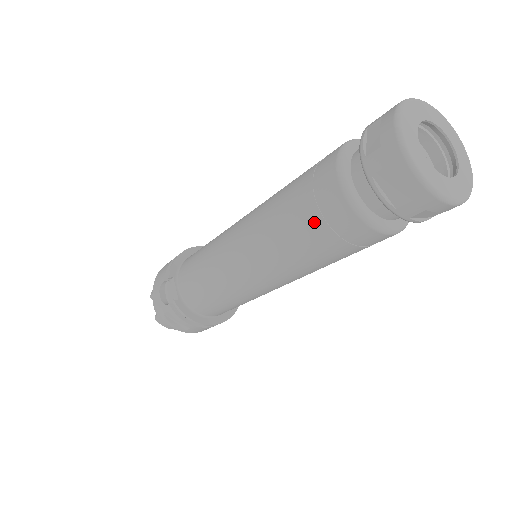
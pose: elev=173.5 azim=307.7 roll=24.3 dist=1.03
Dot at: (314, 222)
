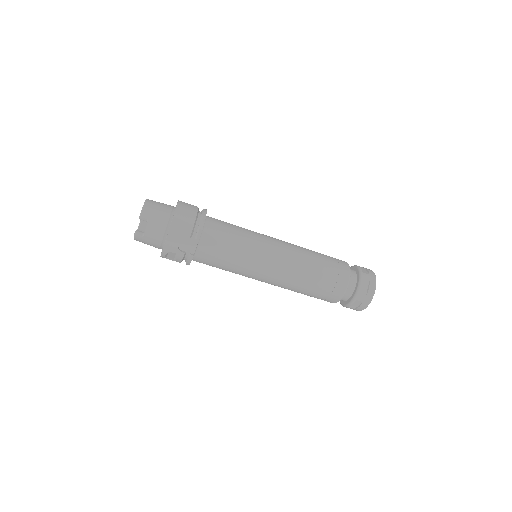
Dot at: (322, 293)
